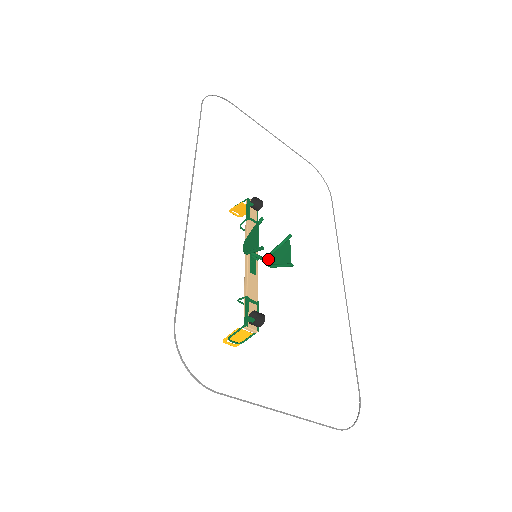
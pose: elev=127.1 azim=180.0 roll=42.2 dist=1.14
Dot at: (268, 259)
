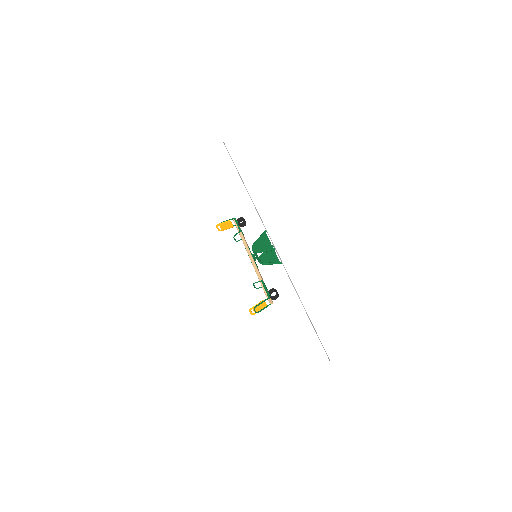
Dot at: (260, 259)
